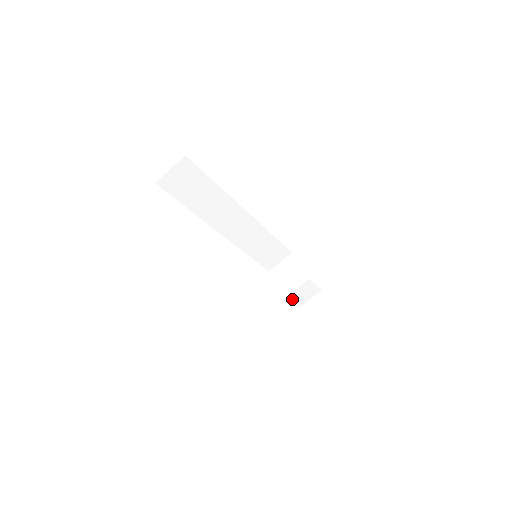
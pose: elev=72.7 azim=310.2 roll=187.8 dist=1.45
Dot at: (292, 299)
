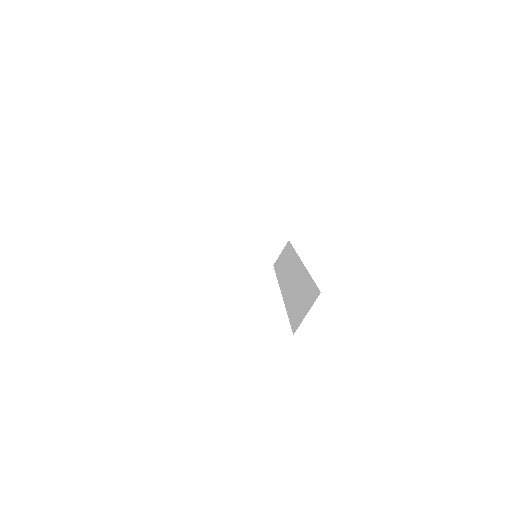
Dot at: occluded
